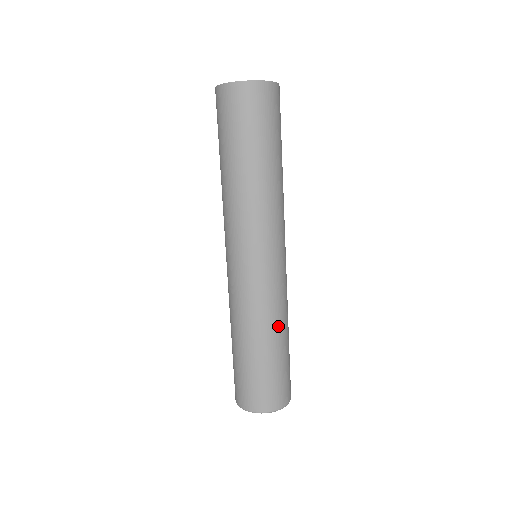
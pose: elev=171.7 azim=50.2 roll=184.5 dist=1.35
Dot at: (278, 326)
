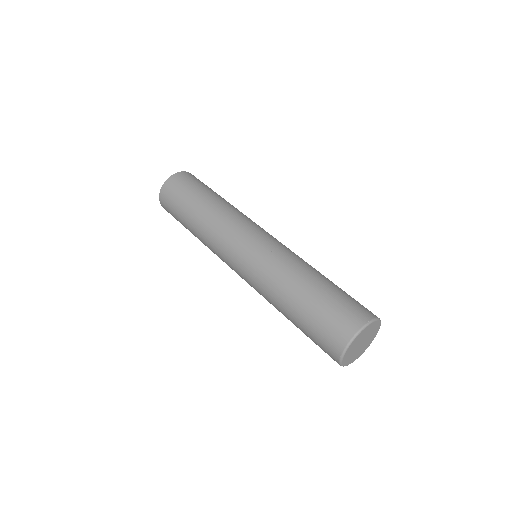
Dot at: (290, 277)
